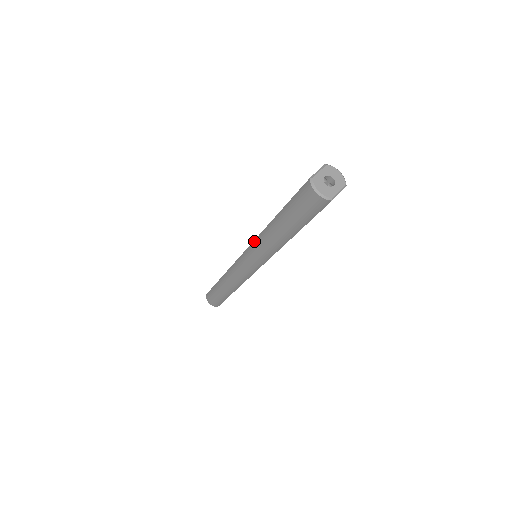
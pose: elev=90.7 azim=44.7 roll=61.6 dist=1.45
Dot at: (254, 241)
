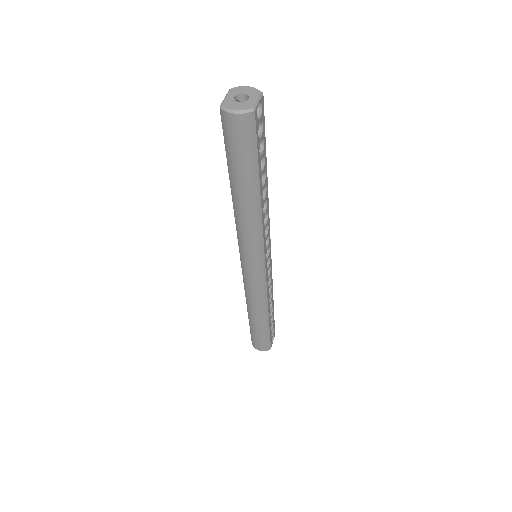
Dot at: (237, 235)
